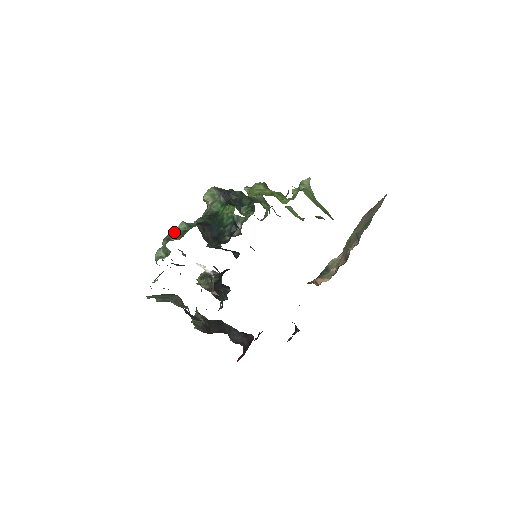
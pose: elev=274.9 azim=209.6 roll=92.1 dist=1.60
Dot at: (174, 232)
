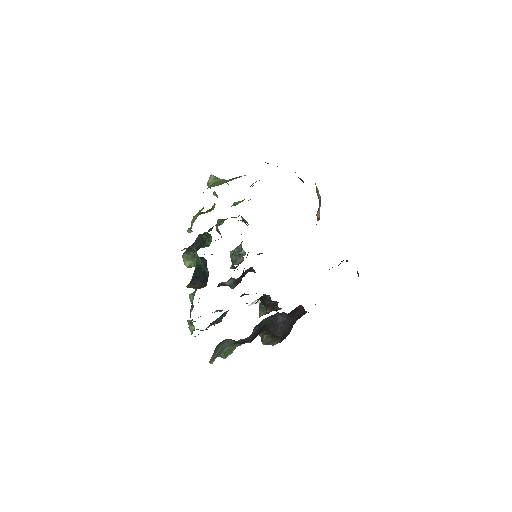
Dot at: occluded
